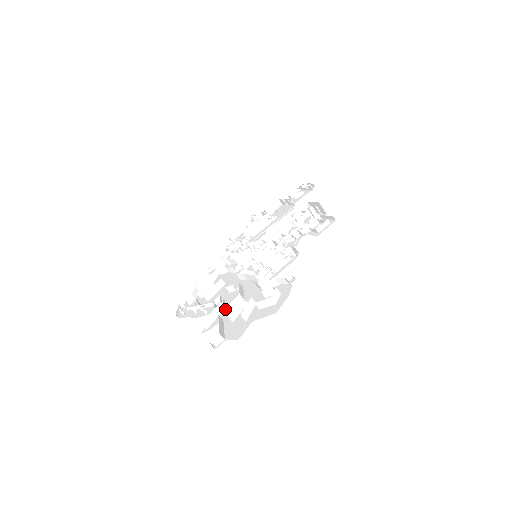
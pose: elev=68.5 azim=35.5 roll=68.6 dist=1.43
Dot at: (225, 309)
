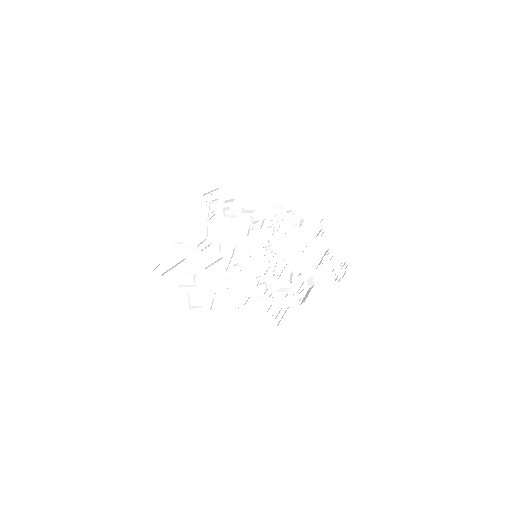
Dot at: (198, 254)
